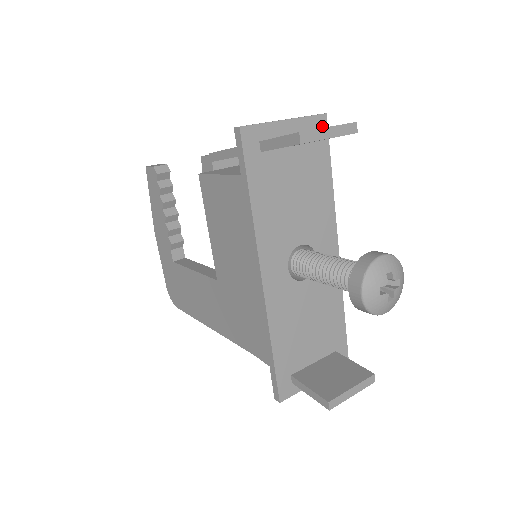
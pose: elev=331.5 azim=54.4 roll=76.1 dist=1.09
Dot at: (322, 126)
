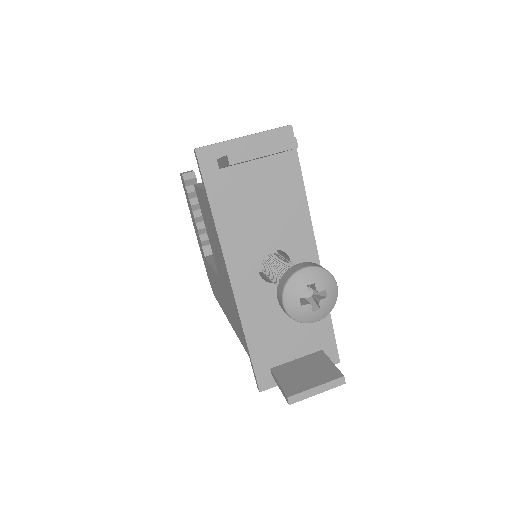
Dot at: (288, 137)
